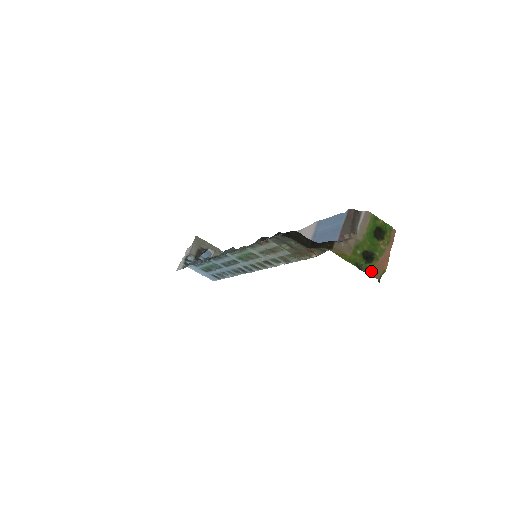
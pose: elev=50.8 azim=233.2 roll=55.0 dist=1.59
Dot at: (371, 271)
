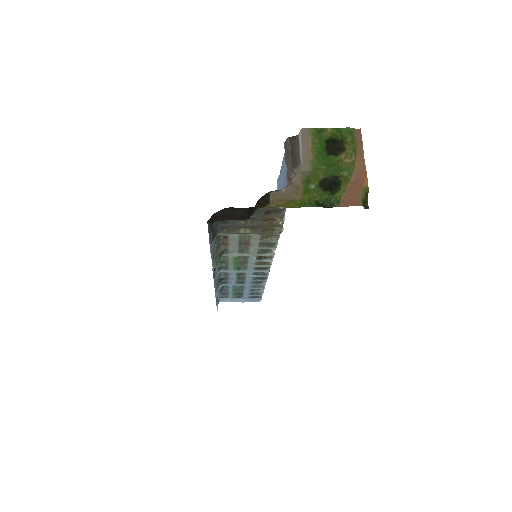
Dot at: (344, 200)
